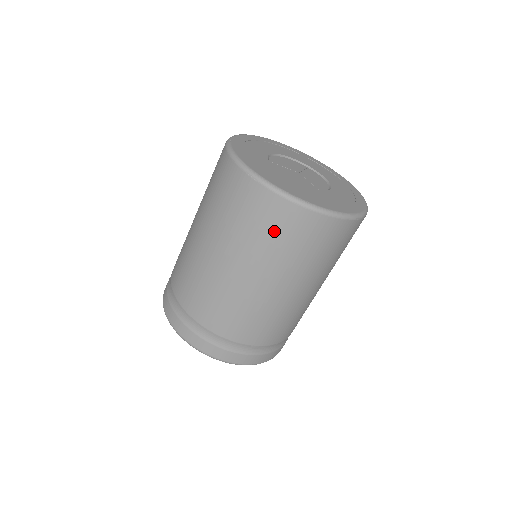
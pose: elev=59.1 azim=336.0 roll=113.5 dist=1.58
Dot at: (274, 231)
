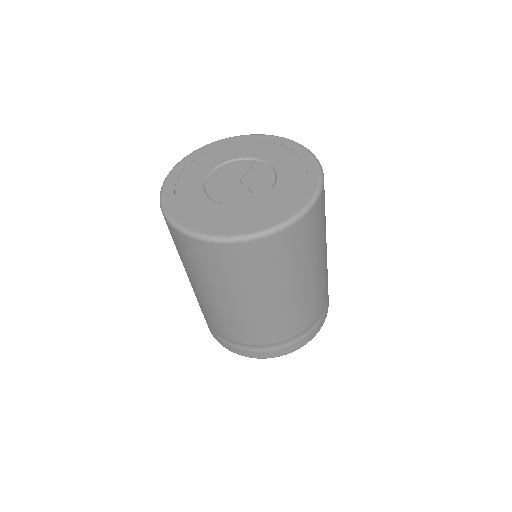
Dot at: (223, 267)
